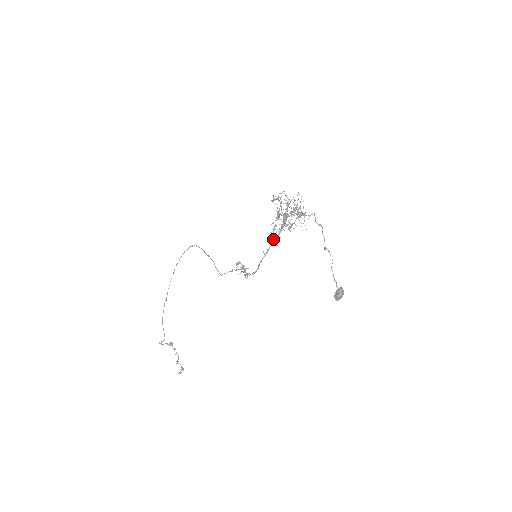
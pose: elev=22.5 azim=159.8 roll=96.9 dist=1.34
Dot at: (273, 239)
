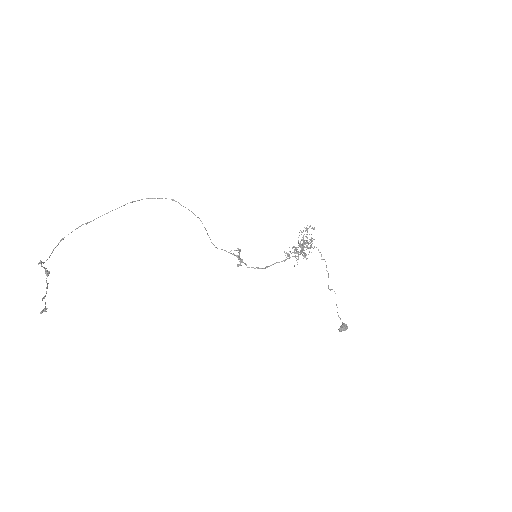
Dot at: occluded
